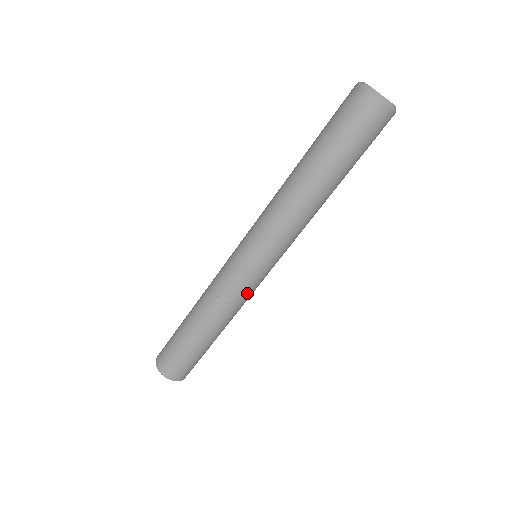
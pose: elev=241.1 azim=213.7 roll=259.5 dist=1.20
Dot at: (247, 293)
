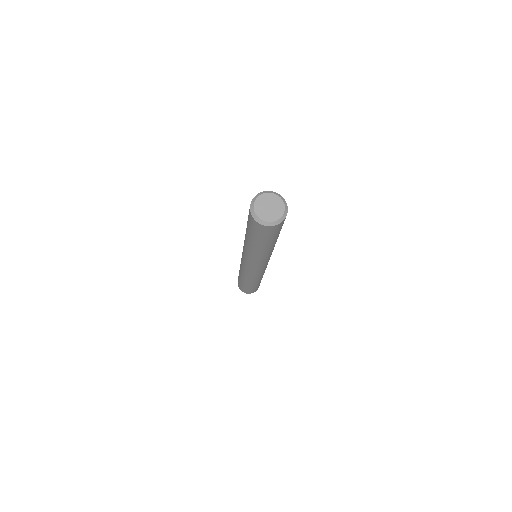
Dot at: (254, 275)
